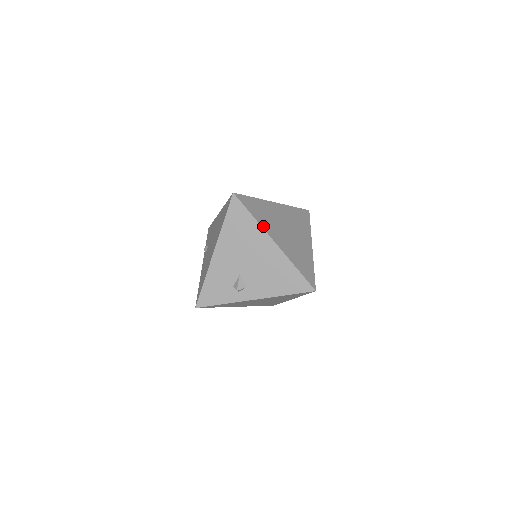
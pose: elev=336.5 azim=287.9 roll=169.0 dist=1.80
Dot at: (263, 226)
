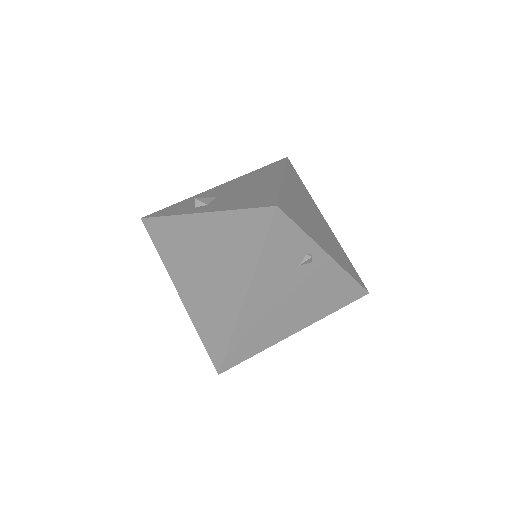
Dot at: (287, 173)
